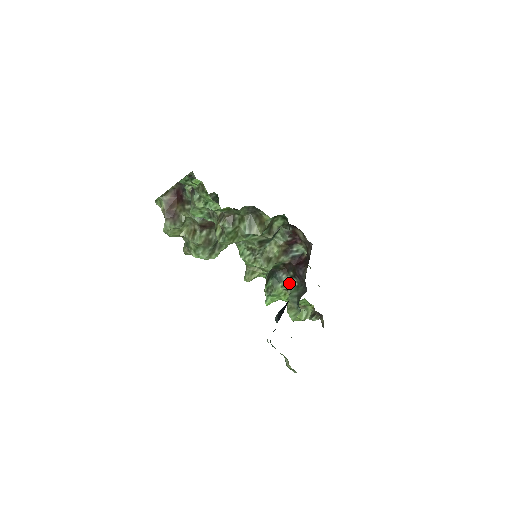
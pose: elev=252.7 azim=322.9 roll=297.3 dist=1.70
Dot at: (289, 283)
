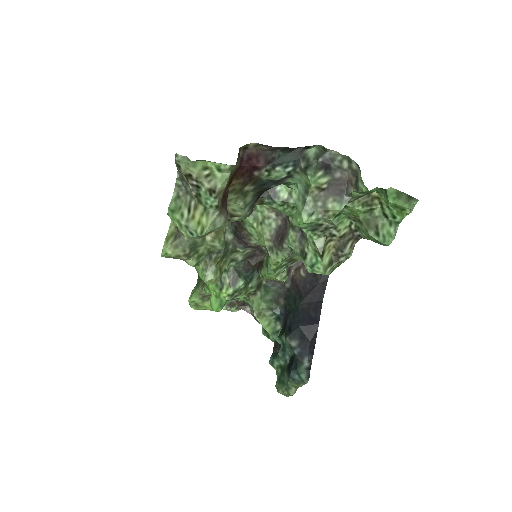
Dot at: (259, 283)
